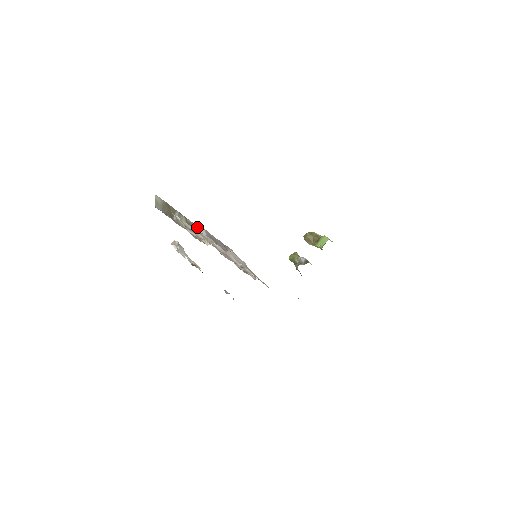
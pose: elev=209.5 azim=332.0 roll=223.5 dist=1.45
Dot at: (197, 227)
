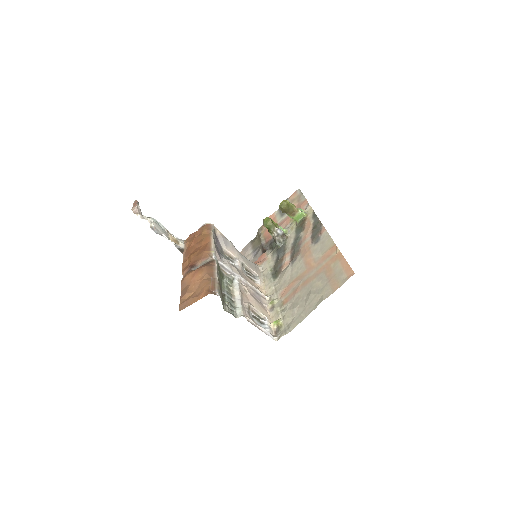
Dot at: (217, 260)
